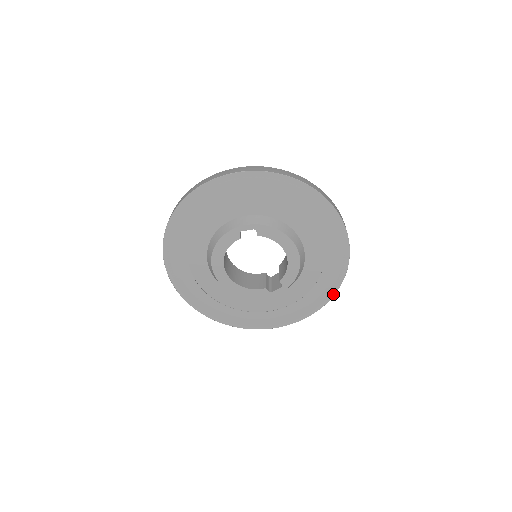
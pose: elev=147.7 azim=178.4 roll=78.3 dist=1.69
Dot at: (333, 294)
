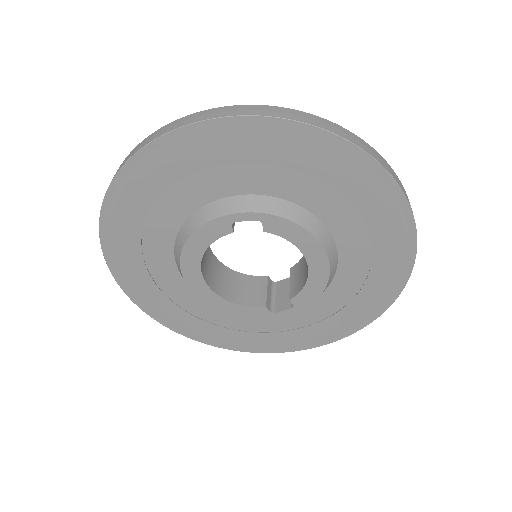
Dot at: (369, 321)
